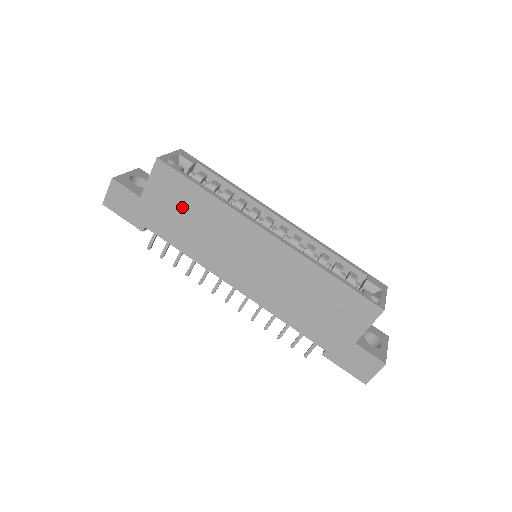
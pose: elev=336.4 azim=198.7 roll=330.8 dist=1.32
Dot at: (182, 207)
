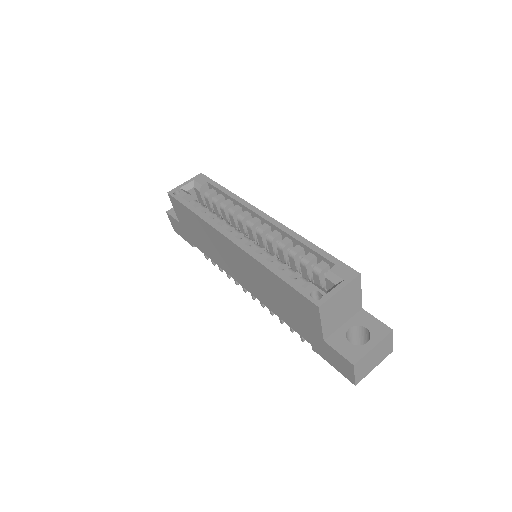
Dot at: (193, 226)
